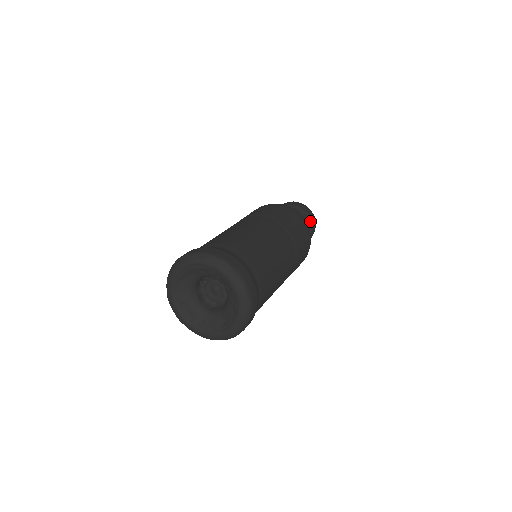
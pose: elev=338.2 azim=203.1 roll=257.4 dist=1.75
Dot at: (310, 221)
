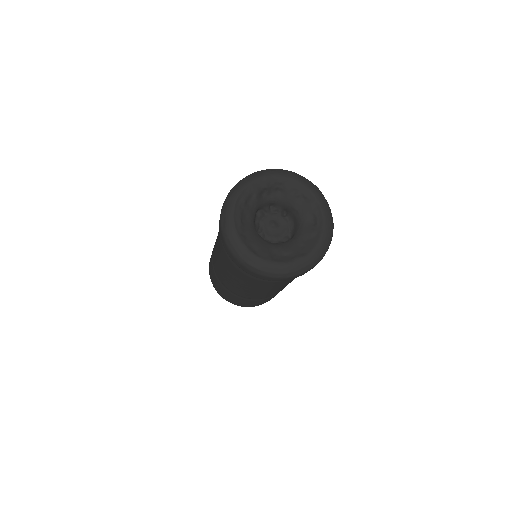
Dot at: occluded
